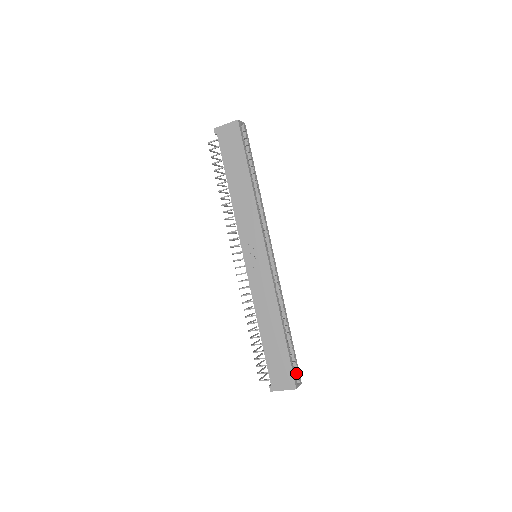
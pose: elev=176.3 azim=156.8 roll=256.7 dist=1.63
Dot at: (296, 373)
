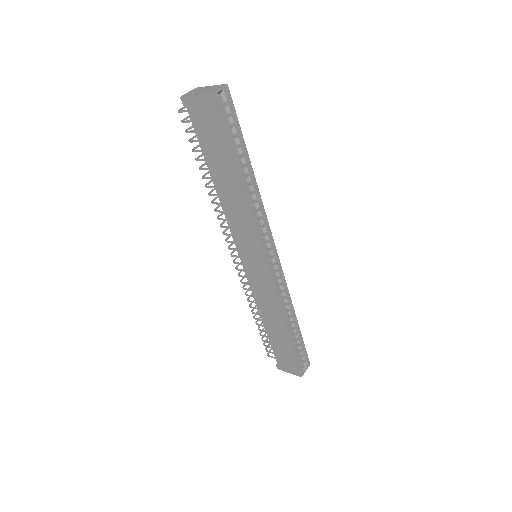
Dot at: (304, 358)
